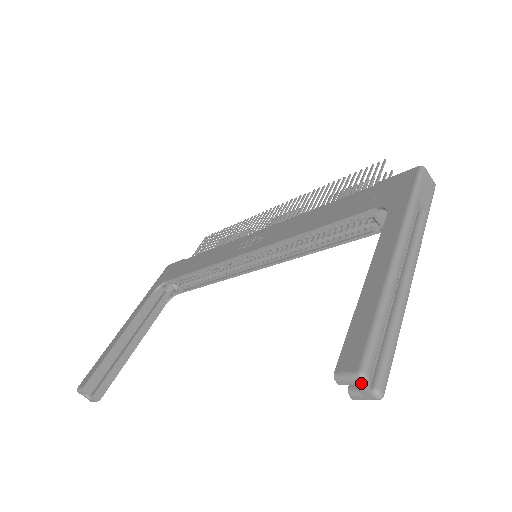
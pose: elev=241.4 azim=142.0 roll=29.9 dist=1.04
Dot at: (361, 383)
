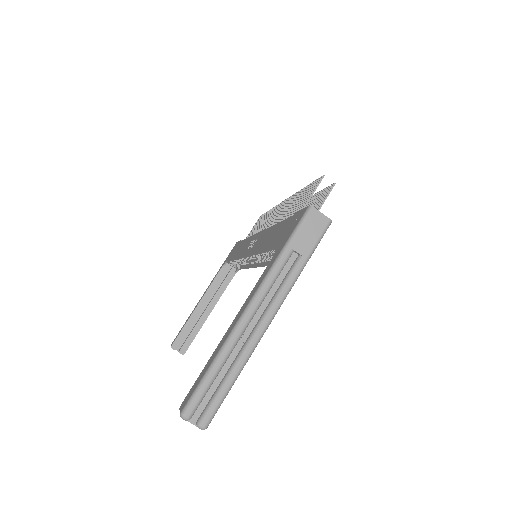
Dot at: occluded
